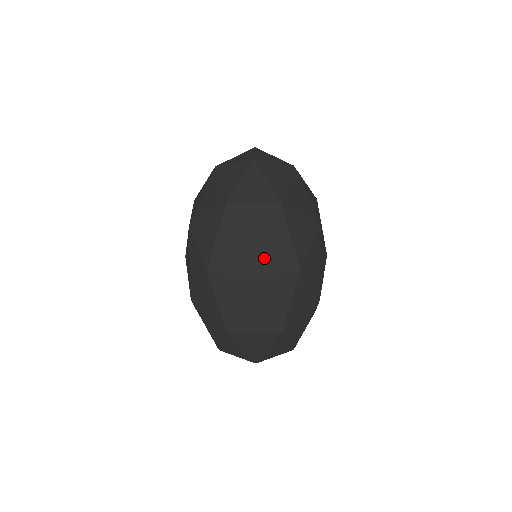
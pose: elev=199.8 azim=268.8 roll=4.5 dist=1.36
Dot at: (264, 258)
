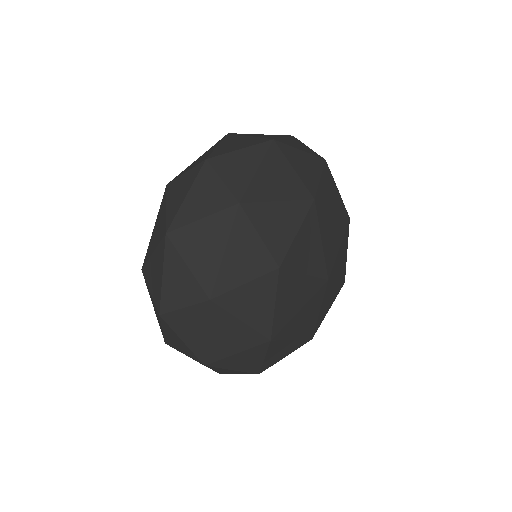
Dot at: (221, 372)
